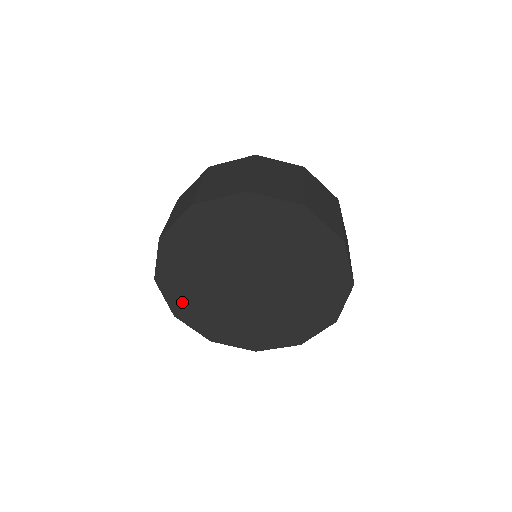
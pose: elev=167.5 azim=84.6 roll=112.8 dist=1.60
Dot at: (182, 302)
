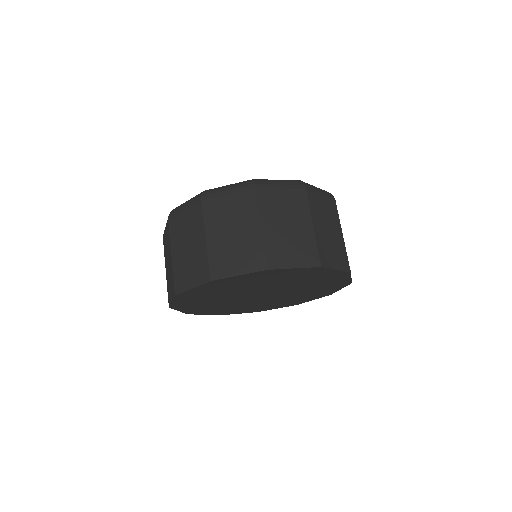
Dot at: (195, 309)
